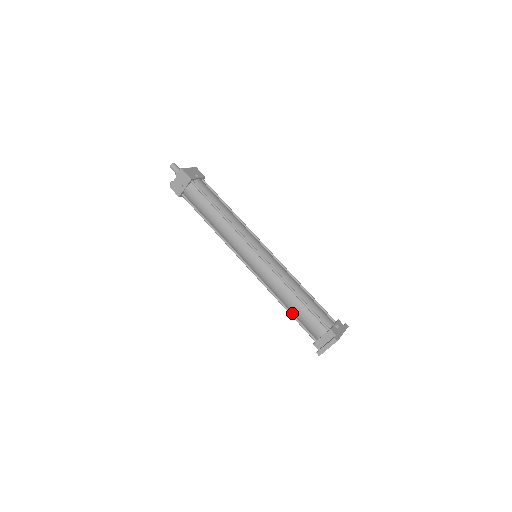
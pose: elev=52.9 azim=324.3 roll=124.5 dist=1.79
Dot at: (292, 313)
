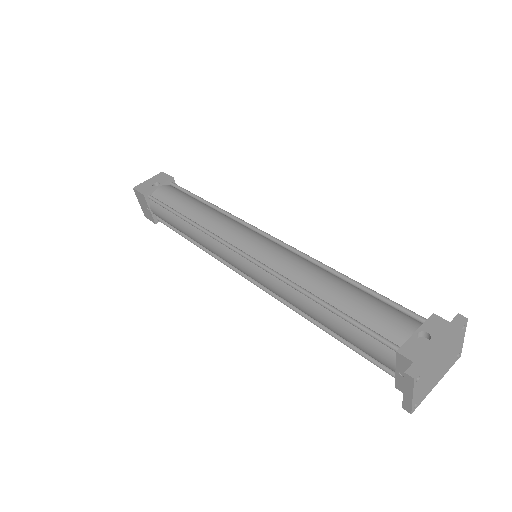
Dot at: (336, 335)
